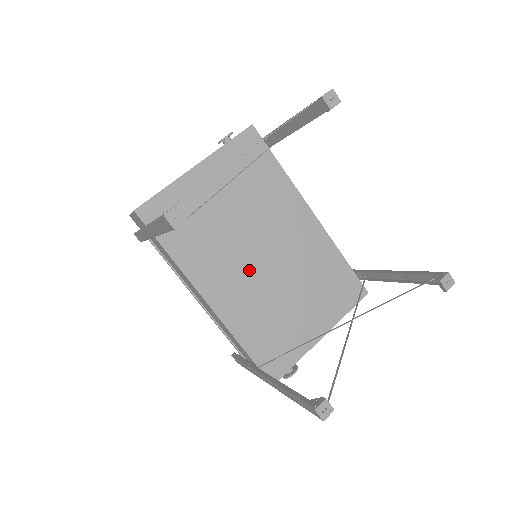
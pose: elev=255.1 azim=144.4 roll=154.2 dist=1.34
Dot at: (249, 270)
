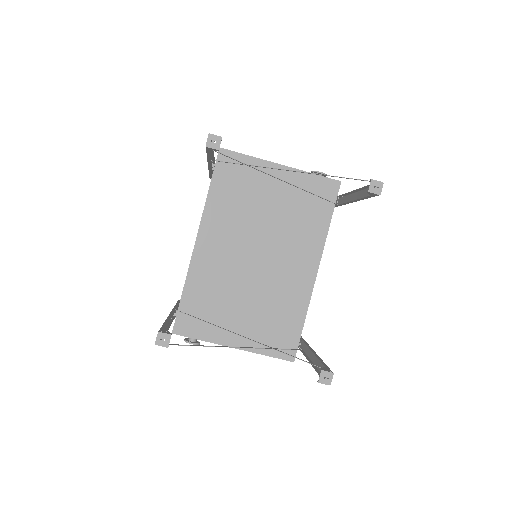
Dot at: (240, 254)
